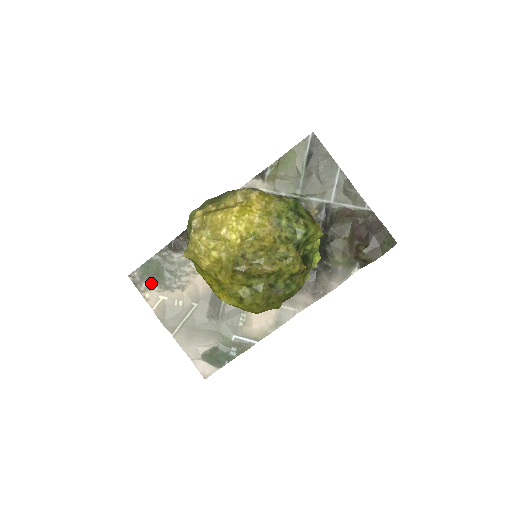
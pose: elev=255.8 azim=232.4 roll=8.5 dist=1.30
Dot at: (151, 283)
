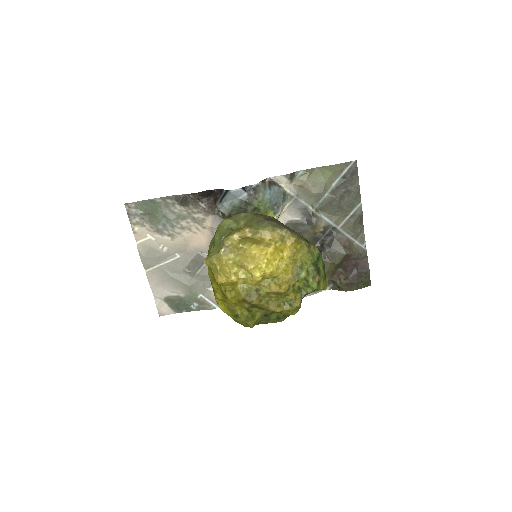
Dot at: (145, 220)
